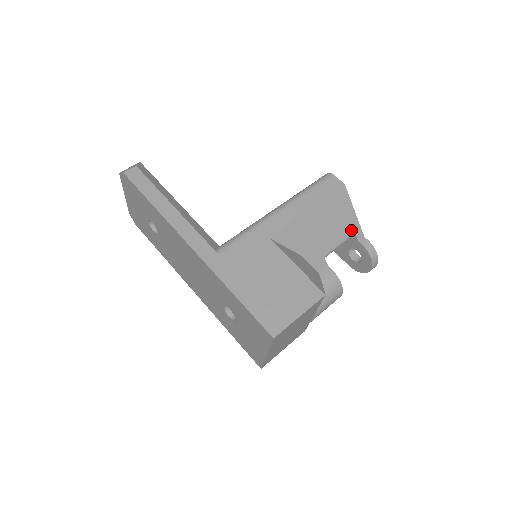
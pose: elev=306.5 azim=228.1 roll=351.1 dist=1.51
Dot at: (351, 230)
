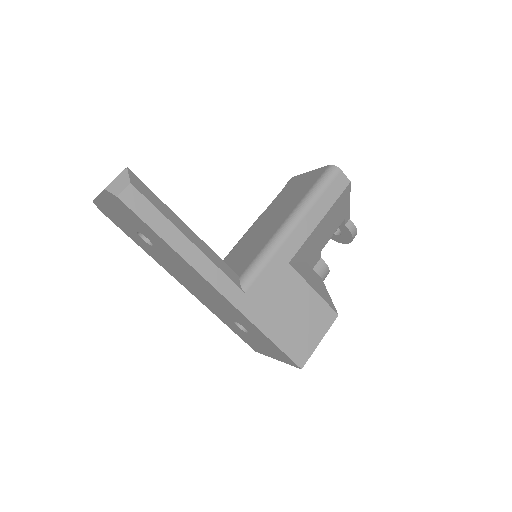
Dot at: (343, 219)
